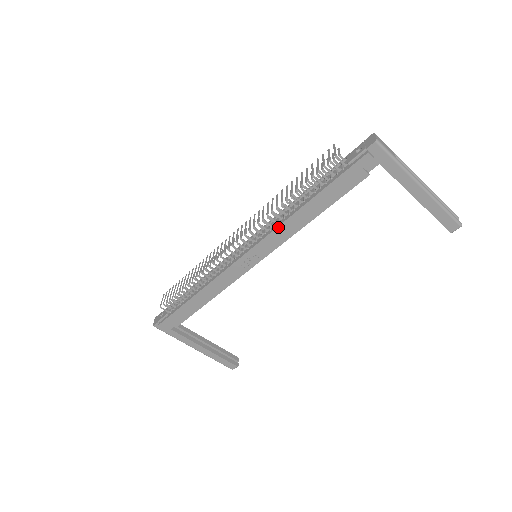
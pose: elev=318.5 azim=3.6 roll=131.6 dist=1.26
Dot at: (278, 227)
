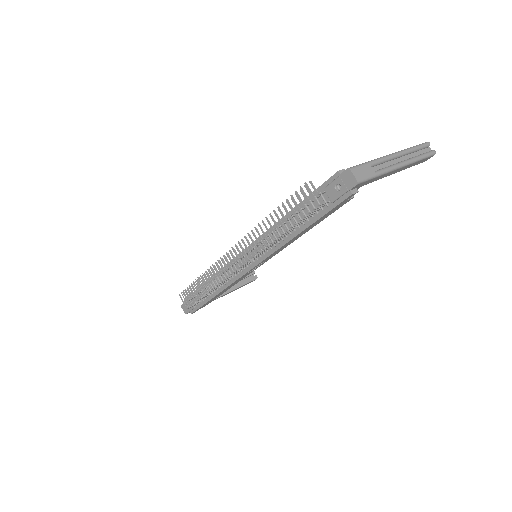
Dot at: (276, 251)
